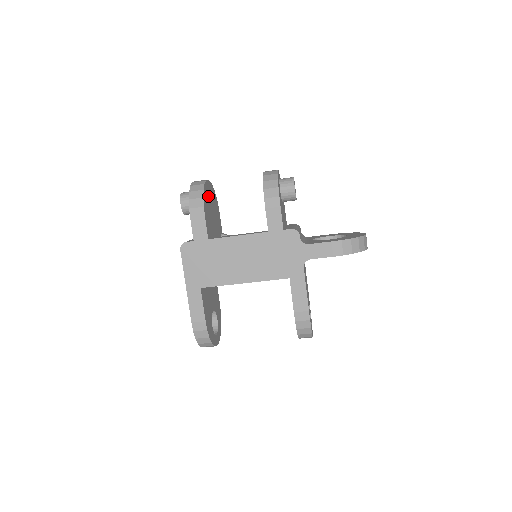
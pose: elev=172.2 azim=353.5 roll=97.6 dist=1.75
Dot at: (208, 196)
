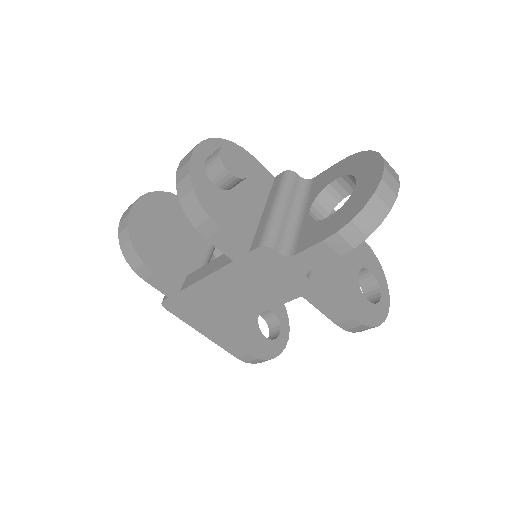
Dot at: (147, 227)
